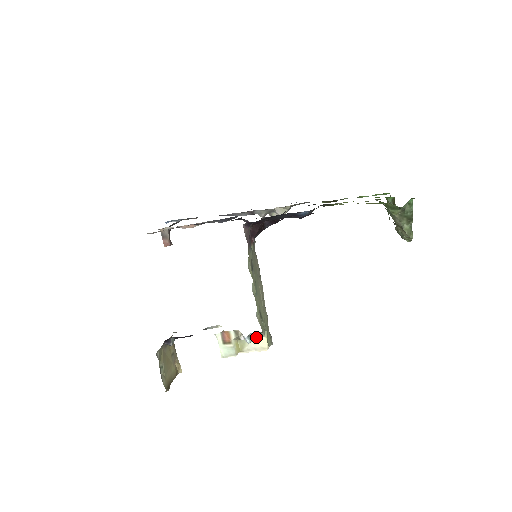
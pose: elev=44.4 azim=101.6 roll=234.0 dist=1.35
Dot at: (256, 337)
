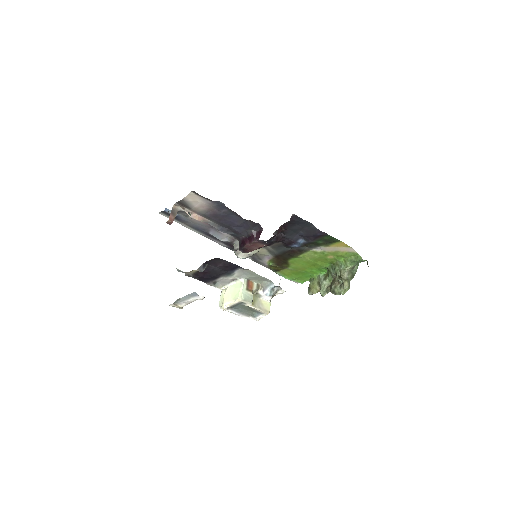
Dot at: (275, 293)
